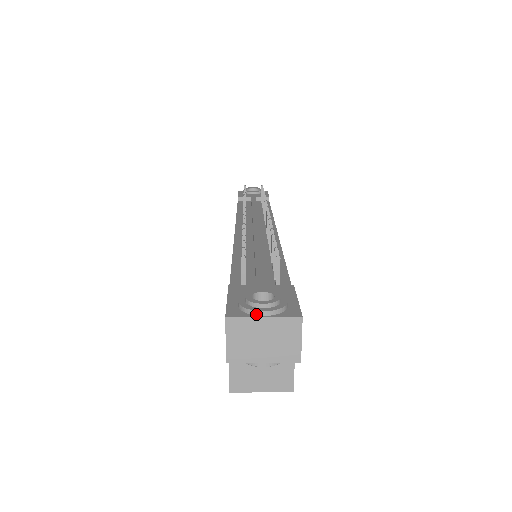
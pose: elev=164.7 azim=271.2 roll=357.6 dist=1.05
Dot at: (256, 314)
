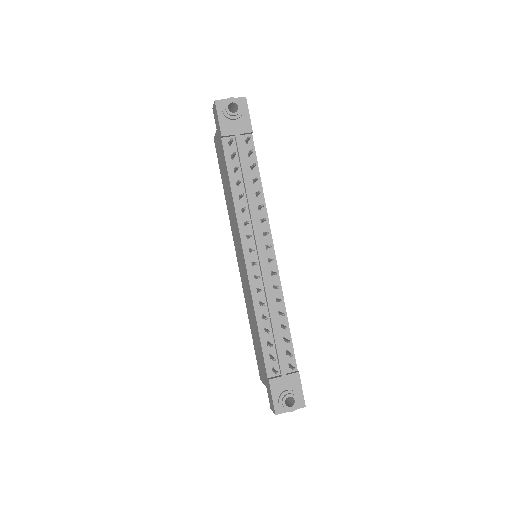
Dot at: occluded
